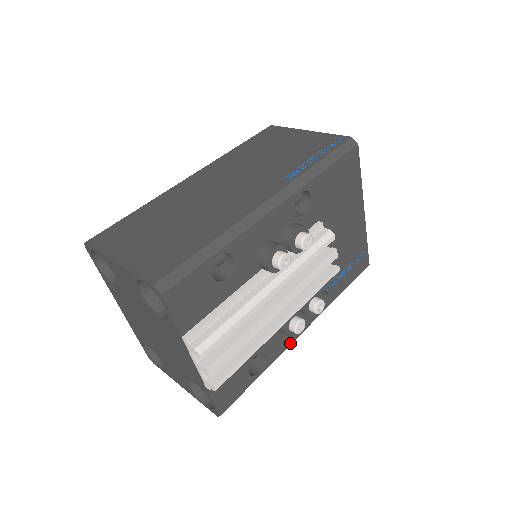
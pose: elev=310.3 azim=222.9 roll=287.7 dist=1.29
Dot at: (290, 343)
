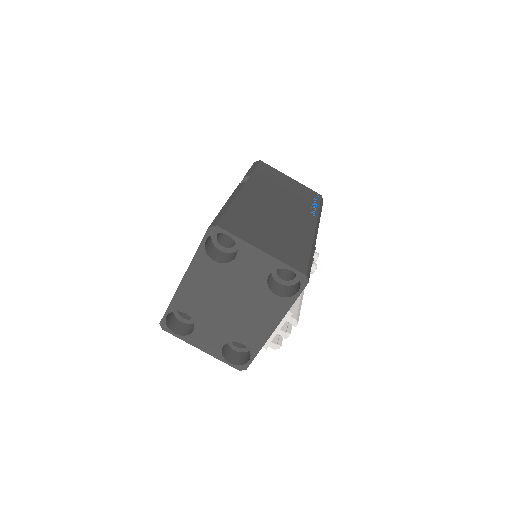
Dot at: occluded
